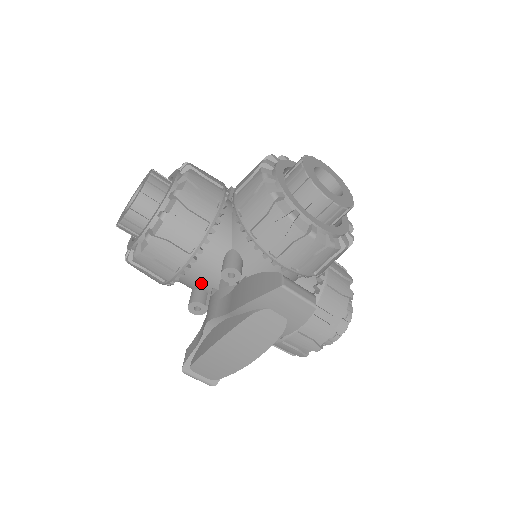
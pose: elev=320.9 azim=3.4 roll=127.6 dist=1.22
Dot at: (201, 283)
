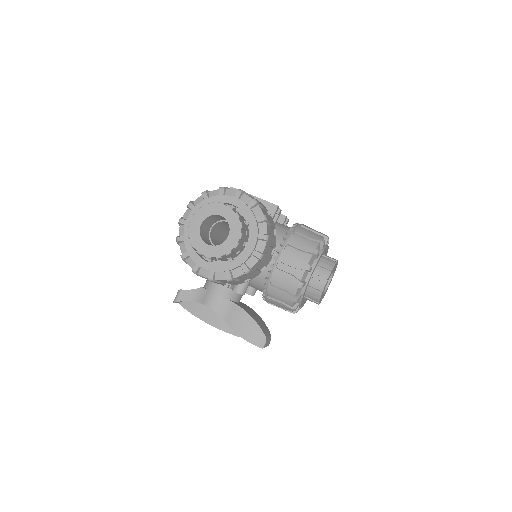
Dot at: occluded
